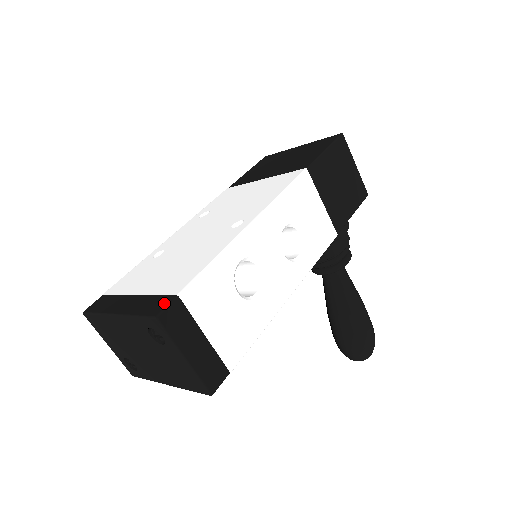
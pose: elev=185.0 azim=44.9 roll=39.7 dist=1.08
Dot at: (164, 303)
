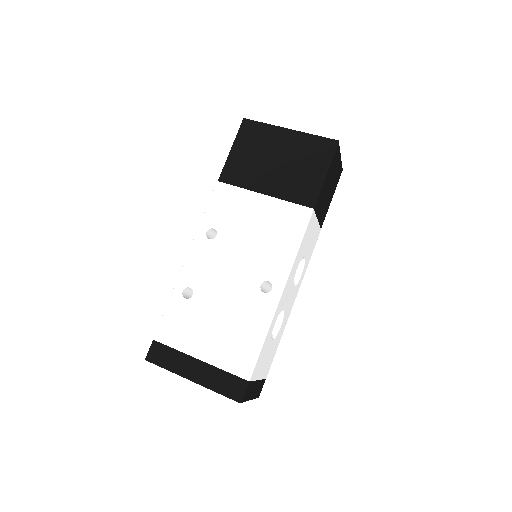
Dot at: (240, 387)
